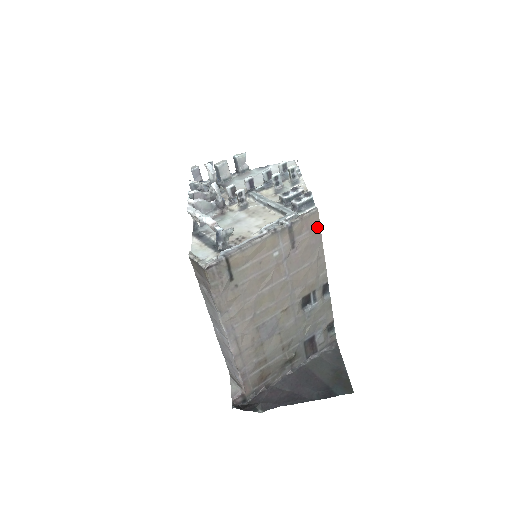
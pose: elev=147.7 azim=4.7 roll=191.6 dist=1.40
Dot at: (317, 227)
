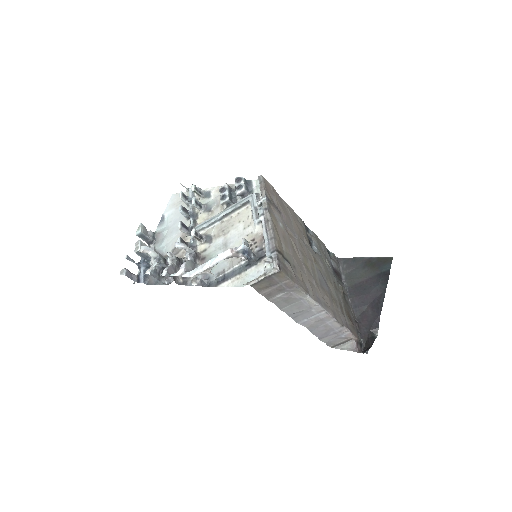
Dot at: (272, 188)
